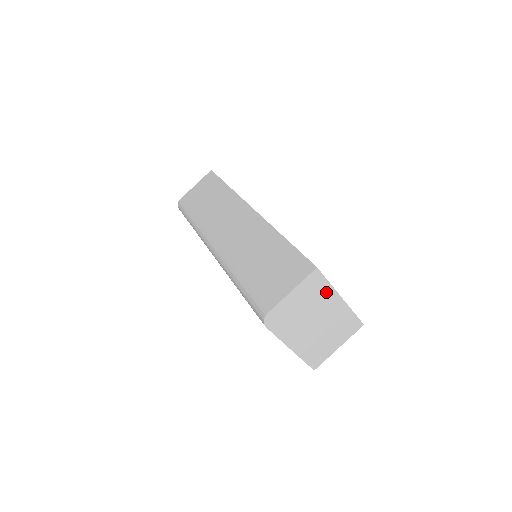
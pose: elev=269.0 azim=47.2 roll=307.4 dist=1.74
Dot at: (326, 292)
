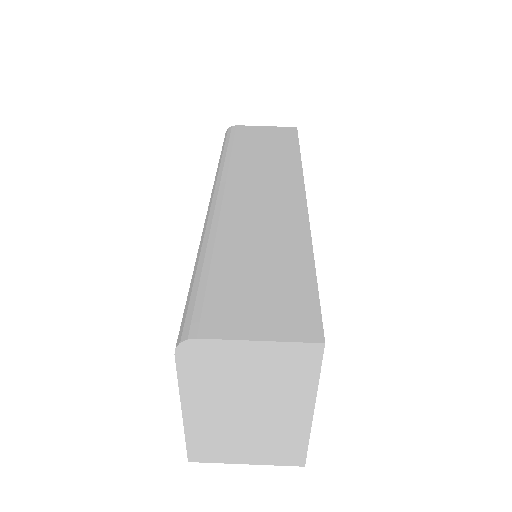
Dot at: (302, 386)
